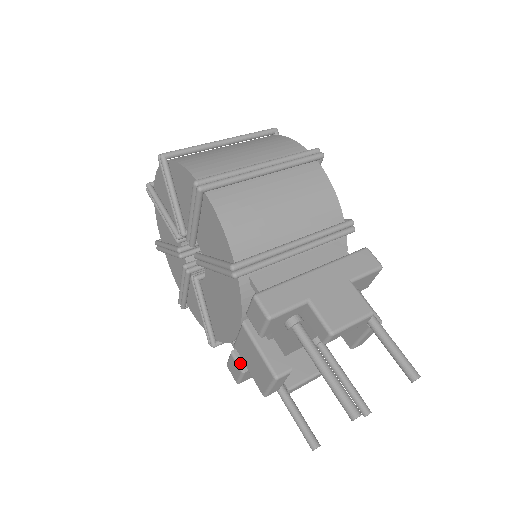
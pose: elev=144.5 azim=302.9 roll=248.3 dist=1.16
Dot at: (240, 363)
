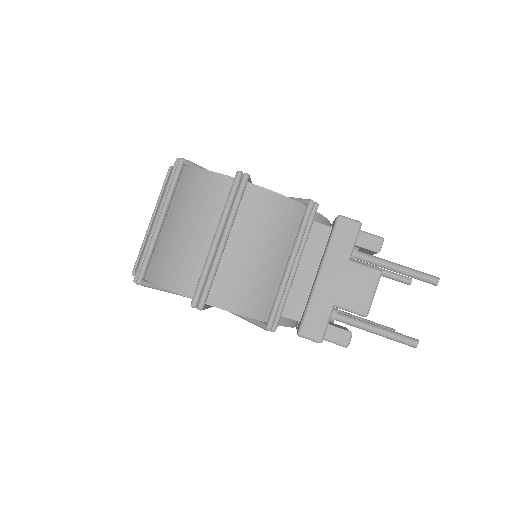
Dot at: occluded
